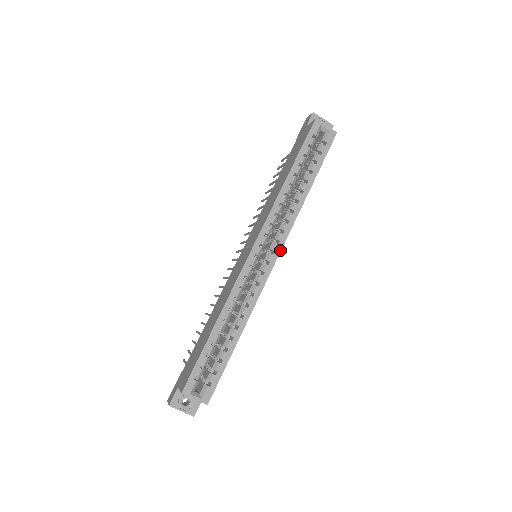
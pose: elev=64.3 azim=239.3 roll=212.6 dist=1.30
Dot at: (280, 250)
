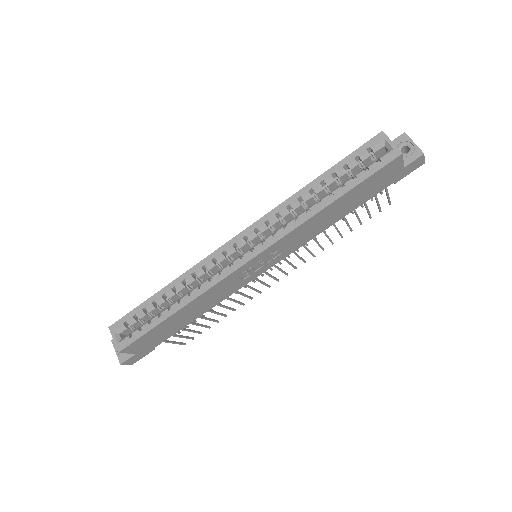
Dot at: (261, 251)
